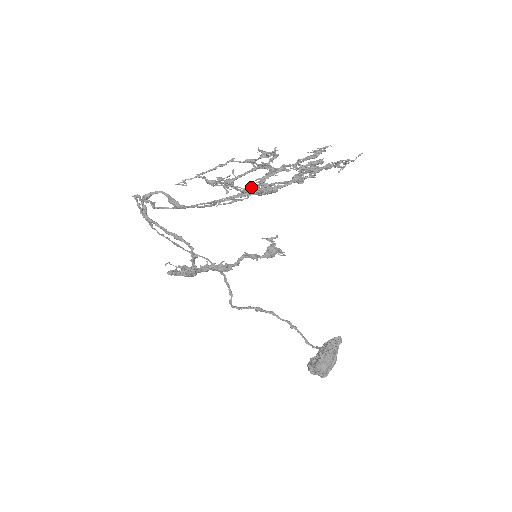
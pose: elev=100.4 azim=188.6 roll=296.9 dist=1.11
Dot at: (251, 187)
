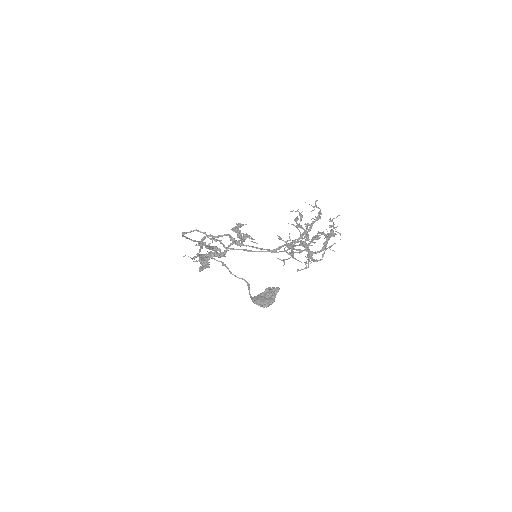
Dot at: (315, 261)
